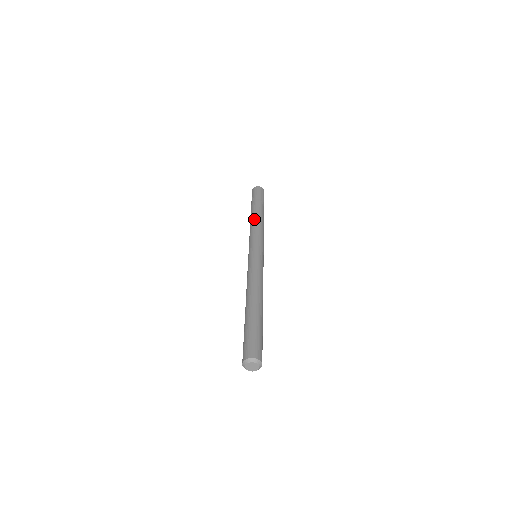
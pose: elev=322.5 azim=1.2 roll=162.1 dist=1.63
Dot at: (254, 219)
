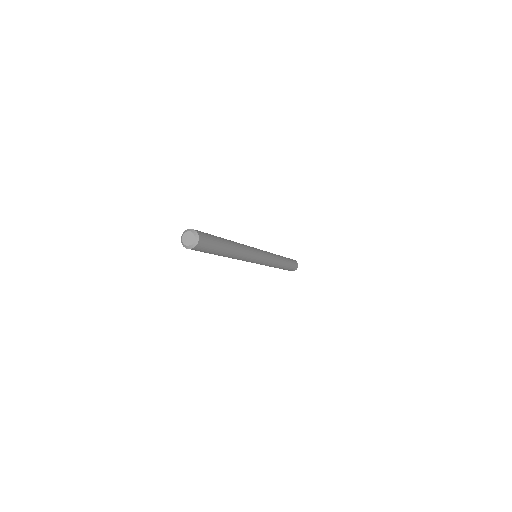
Dot at: occluded
